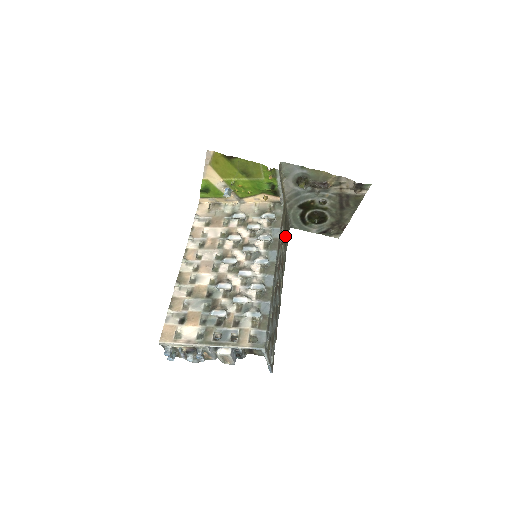
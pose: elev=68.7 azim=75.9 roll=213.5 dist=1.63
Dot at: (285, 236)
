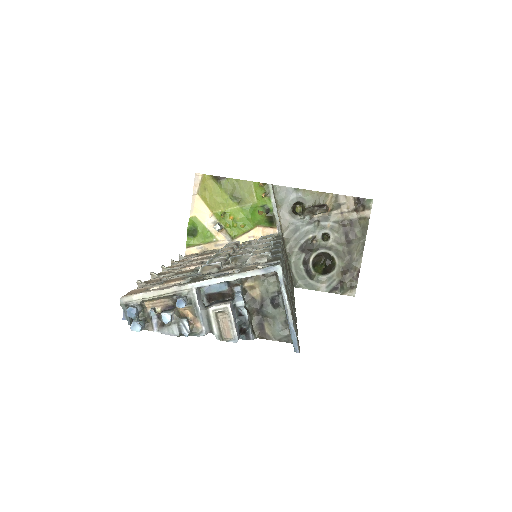
Dot at: occluded
